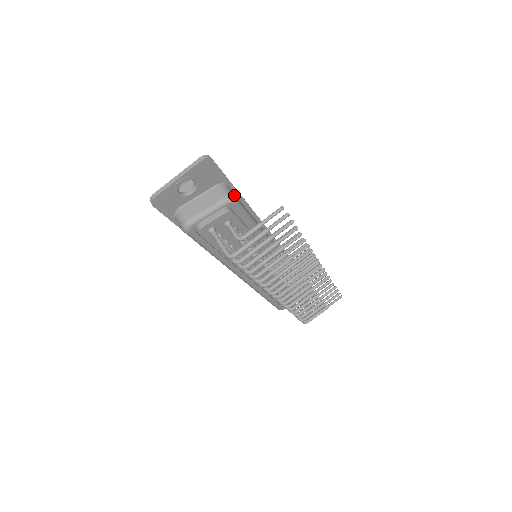
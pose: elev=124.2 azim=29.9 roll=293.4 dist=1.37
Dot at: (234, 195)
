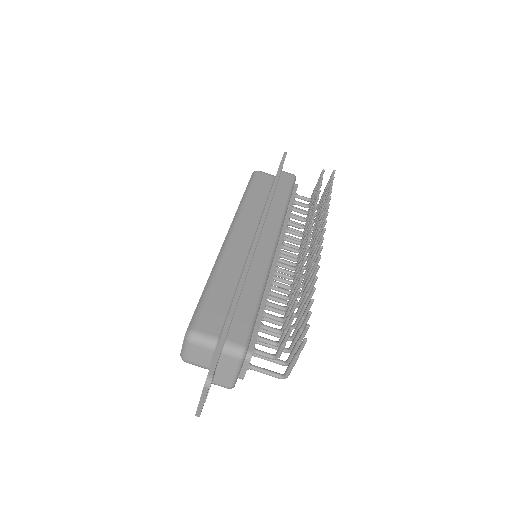
Dot at: (240, 344)
